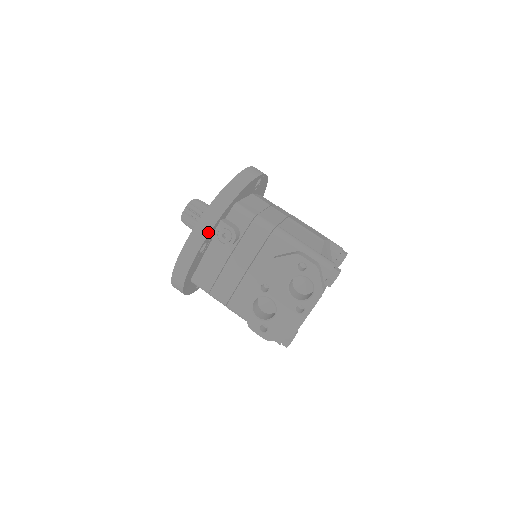
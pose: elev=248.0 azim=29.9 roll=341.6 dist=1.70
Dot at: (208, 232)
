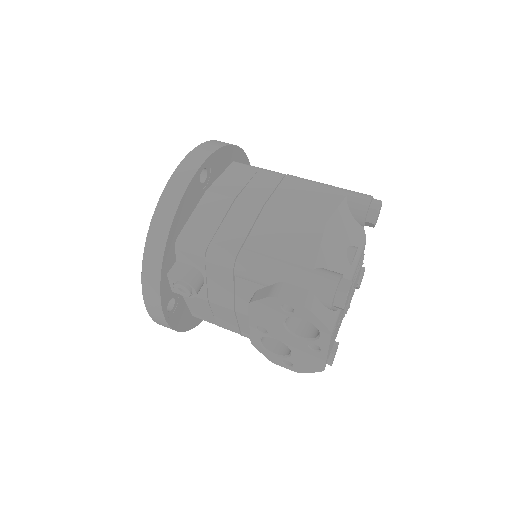
Dot at: (158, 298)
